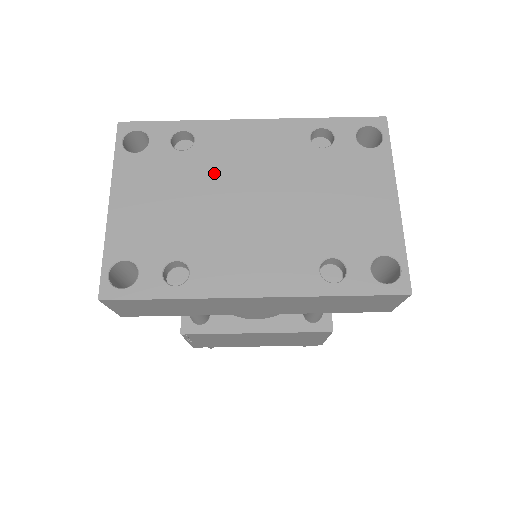
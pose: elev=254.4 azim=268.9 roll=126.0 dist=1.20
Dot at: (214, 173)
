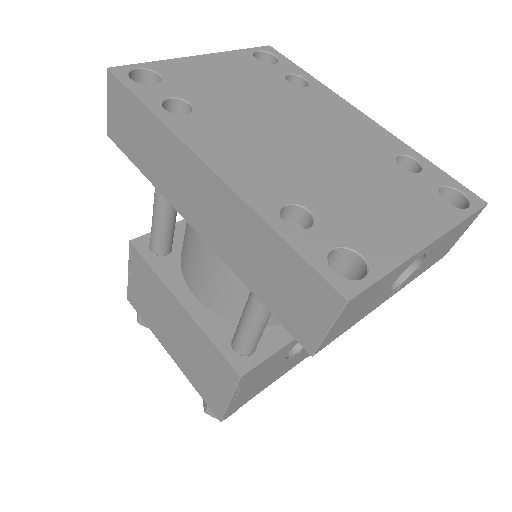
Dot at: (293, 105)
